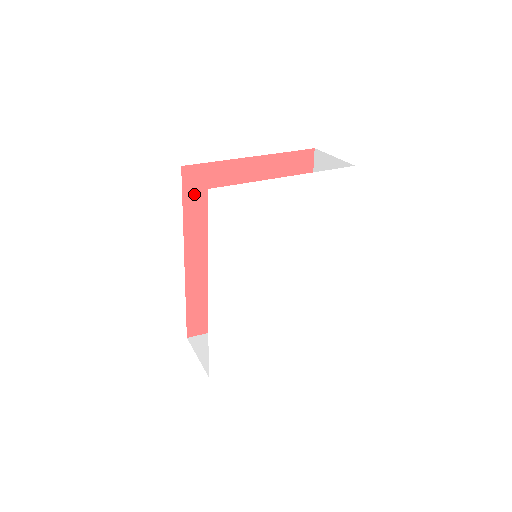
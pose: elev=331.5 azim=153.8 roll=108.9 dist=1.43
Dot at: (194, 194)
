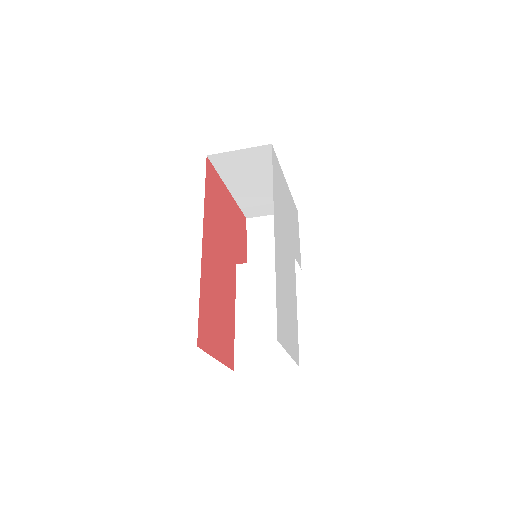
Dot at: (209, 185)
